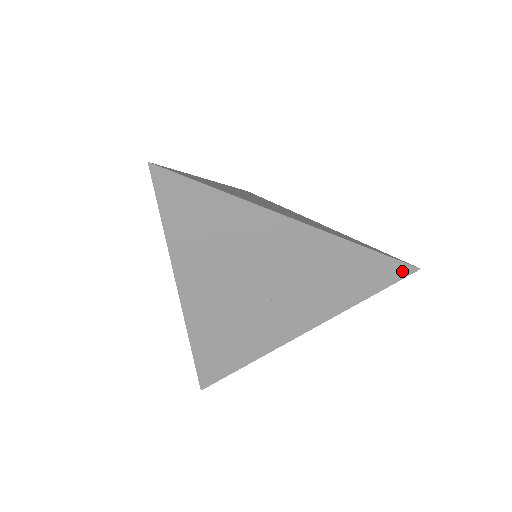
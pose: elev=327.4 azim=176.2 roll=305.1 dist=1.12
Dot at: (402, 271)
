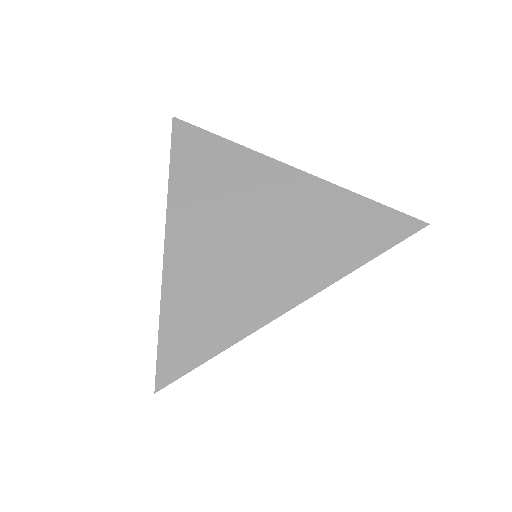
Dot at: occluded
